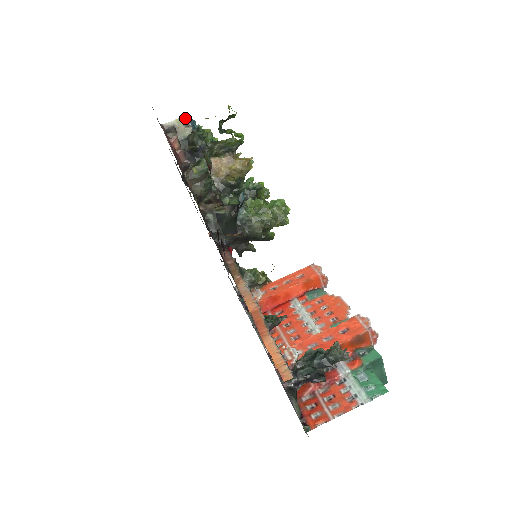
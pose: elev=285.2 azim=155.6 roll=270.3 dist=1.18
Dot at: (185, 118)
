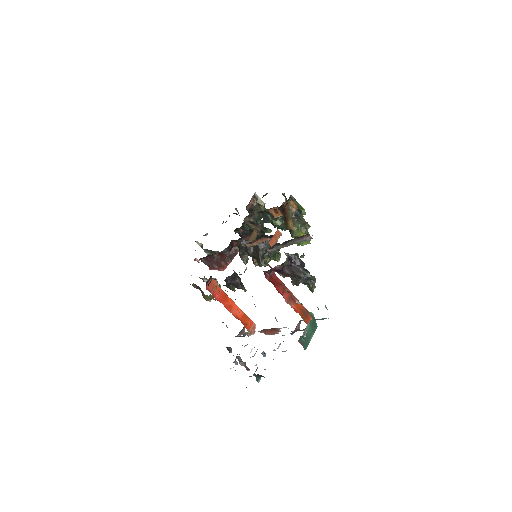
Dot at: (264, 203)
